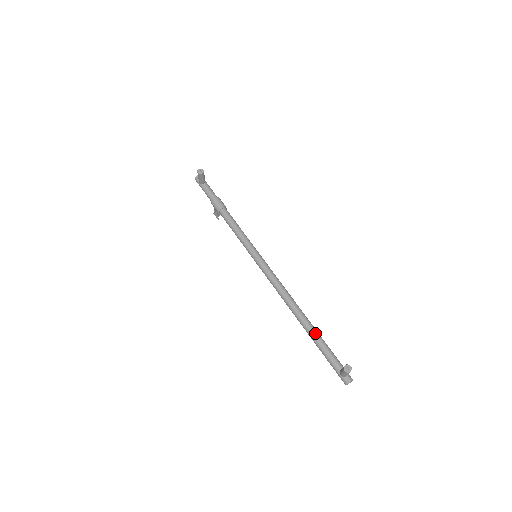
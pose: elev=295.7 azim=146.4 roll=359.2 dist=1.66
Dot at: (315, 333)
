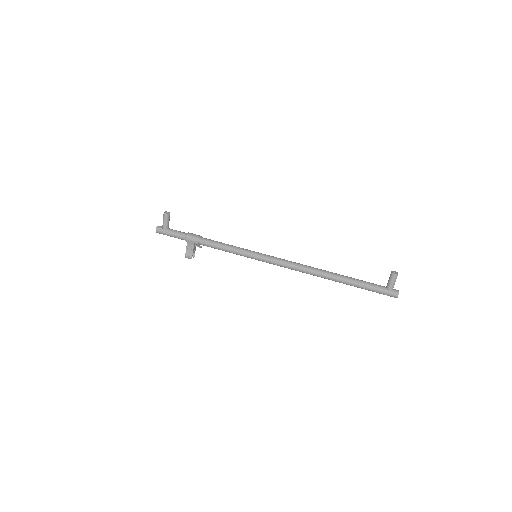
Dot at: (347, 276)
